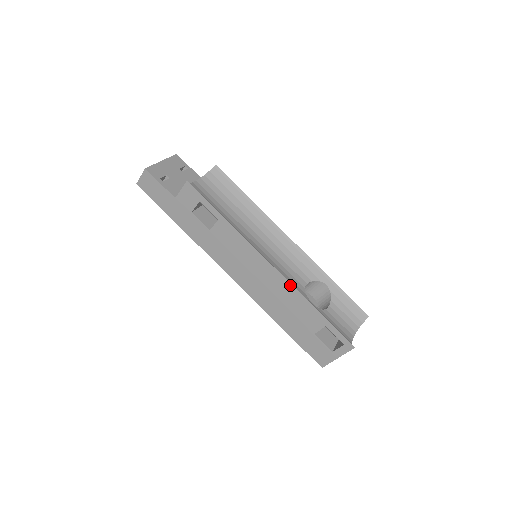
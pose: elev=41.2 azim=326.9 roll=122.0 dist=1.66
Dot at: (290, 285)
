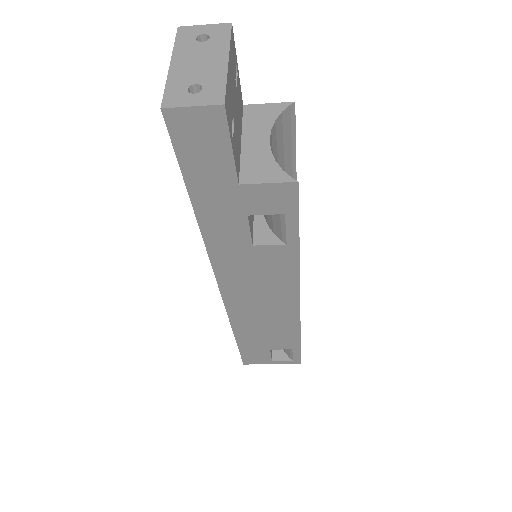
Dot at: (298, 321)
